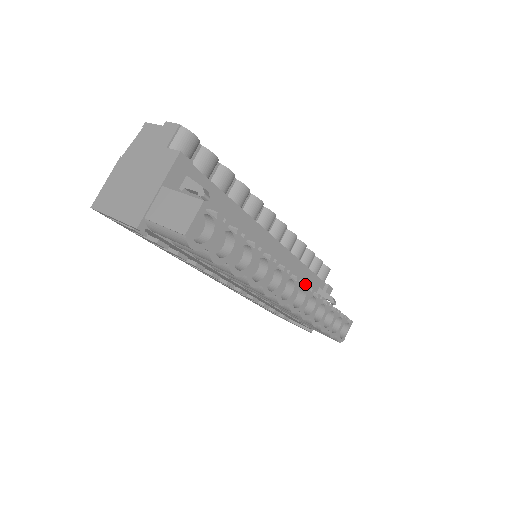
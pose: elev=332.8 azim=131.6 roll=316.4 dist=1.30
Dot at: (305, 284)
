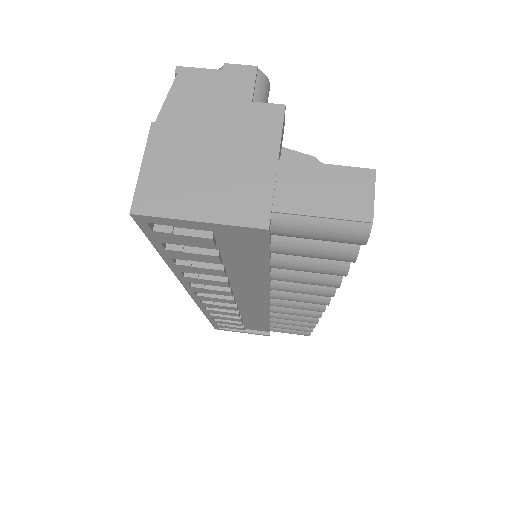
Dot at: occluded
